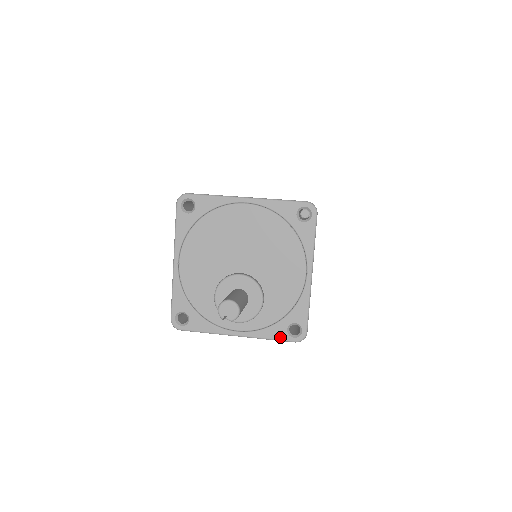
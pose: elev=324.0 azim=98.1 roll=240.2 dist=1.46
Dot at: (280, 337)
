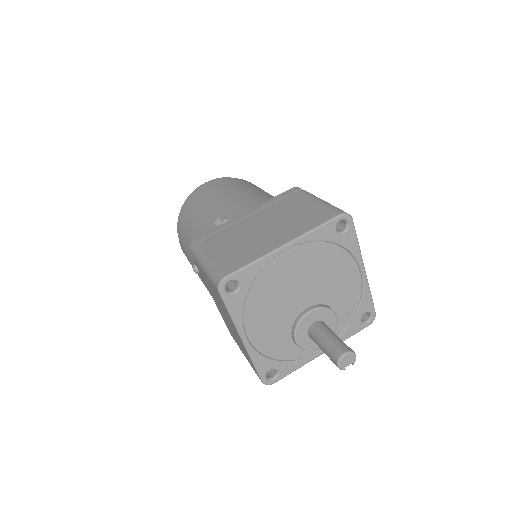
Dot at: (357, 330)
